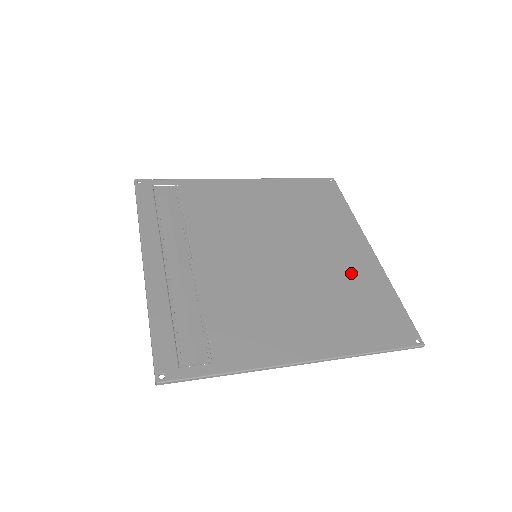
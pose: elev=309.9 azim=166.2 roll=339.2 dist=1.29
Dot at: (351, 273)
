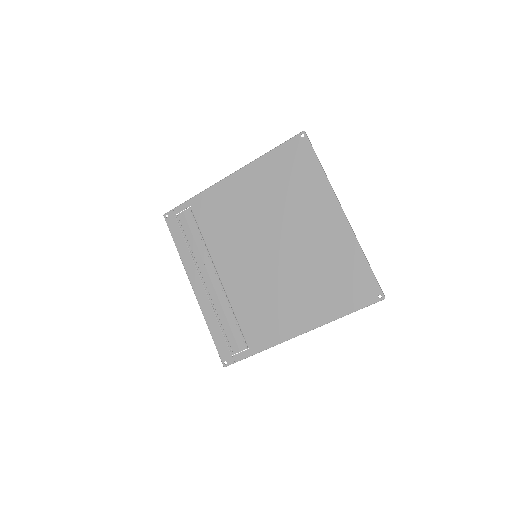
Dot at: (326, 247)
